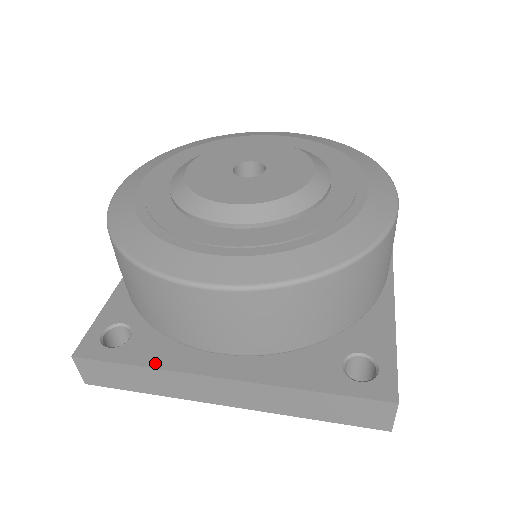
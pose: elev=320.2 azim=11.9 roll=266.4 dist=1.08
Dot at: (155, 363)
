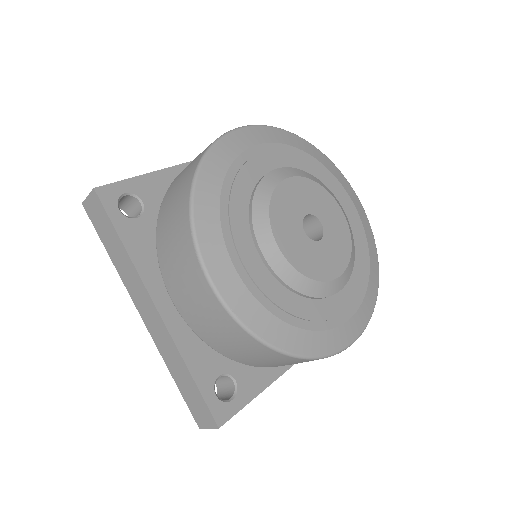
Dot at: (133, 254)
